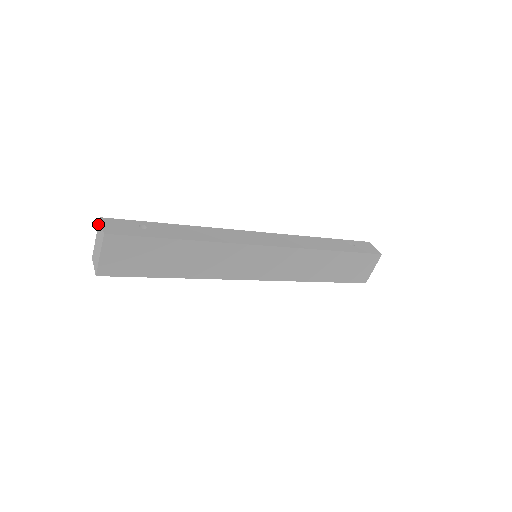
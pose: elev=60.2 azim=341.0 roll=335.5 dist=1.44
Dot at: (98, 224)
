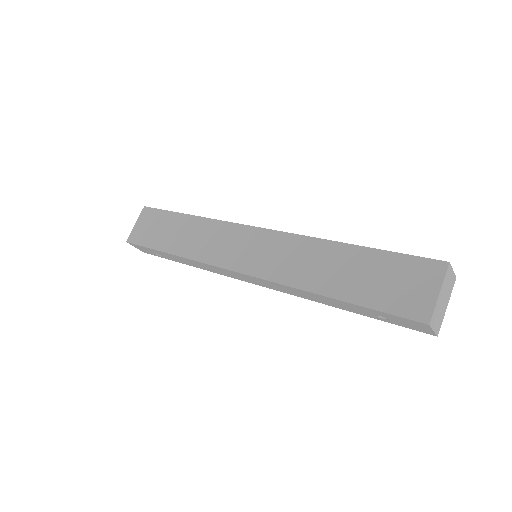
Dot at: occluded
